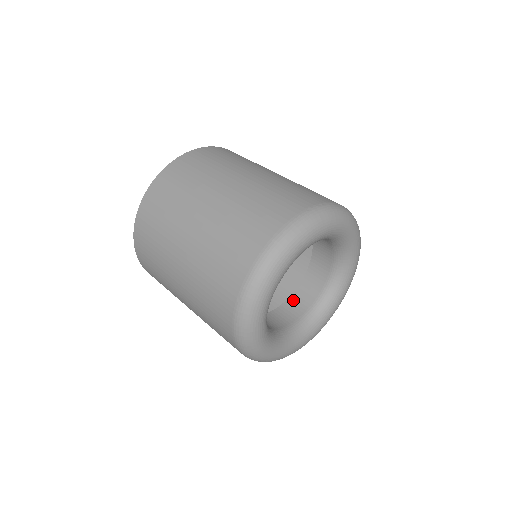
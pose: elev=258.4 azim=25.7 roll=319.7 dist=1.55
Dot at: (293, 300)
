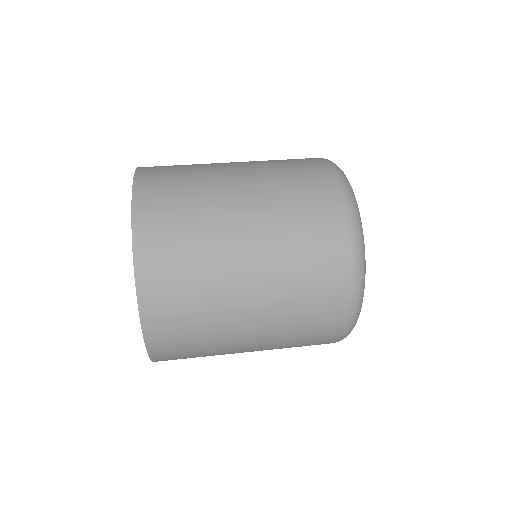
Dot at: occluded
